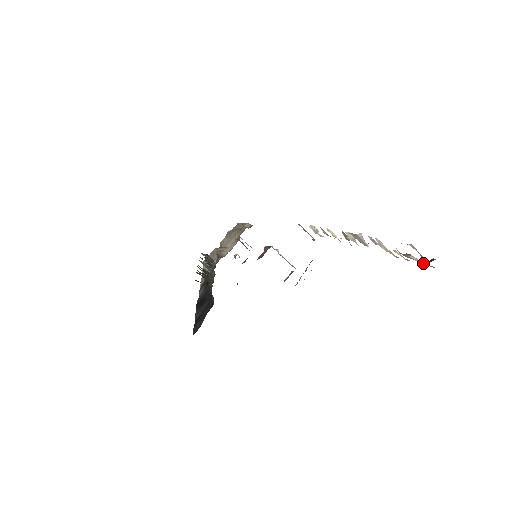
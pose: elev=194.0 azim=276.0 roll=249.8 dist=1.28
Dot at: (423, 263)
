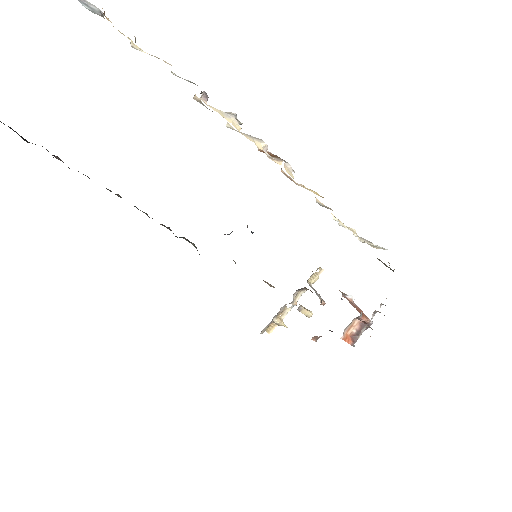
Dot at: out of frame
